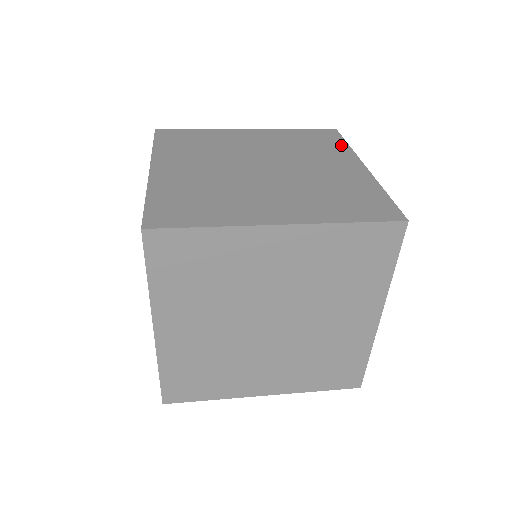
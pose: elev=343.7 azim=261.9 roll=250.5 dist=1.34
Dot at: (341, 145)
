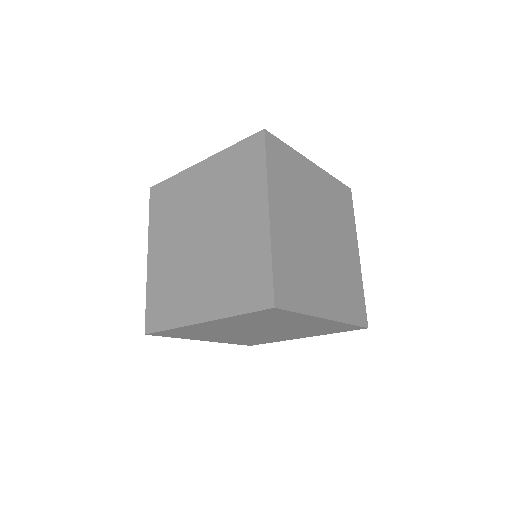
Dot at: occluded
